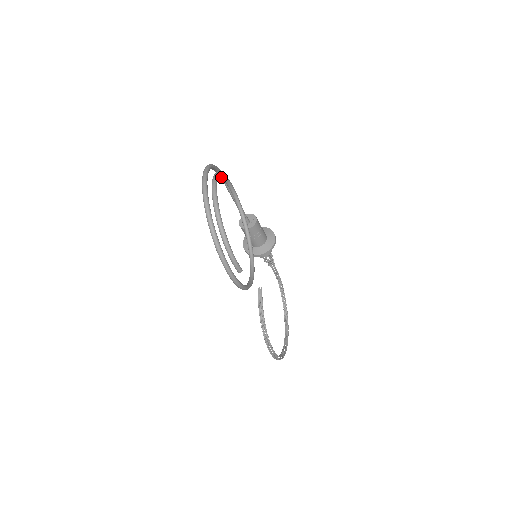
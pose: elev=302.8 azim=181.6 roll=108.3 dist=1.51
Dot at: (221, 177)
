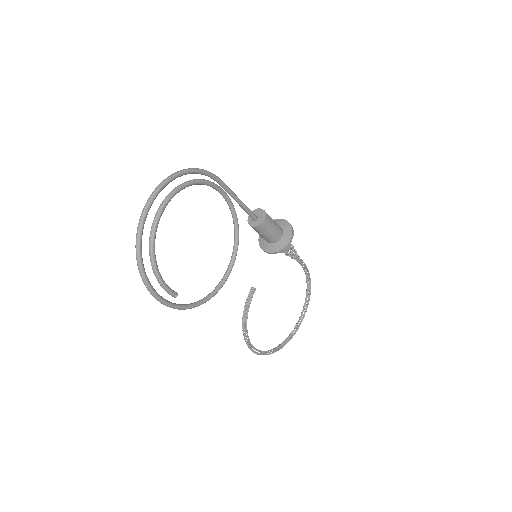
Dot at: (197, 184)
